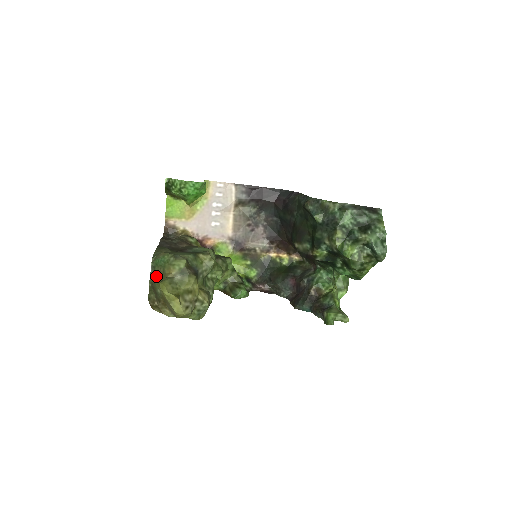
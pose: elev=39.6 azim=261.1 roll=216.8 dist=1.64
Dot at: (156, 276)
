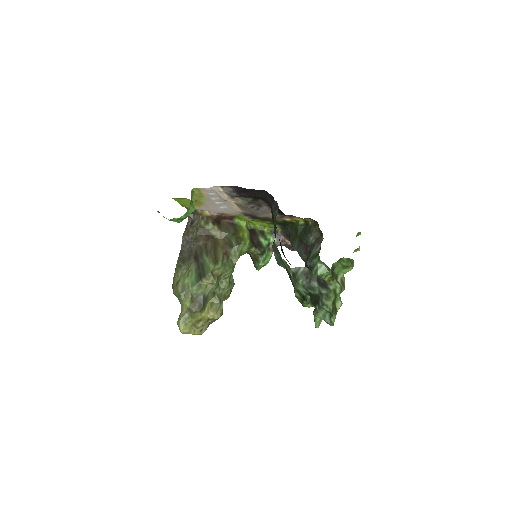
Dot at: occluded
